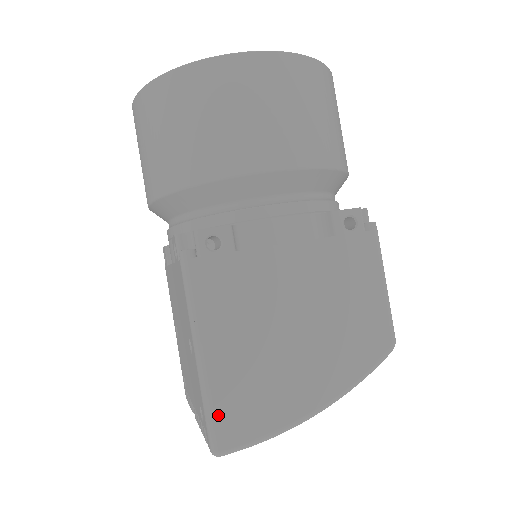
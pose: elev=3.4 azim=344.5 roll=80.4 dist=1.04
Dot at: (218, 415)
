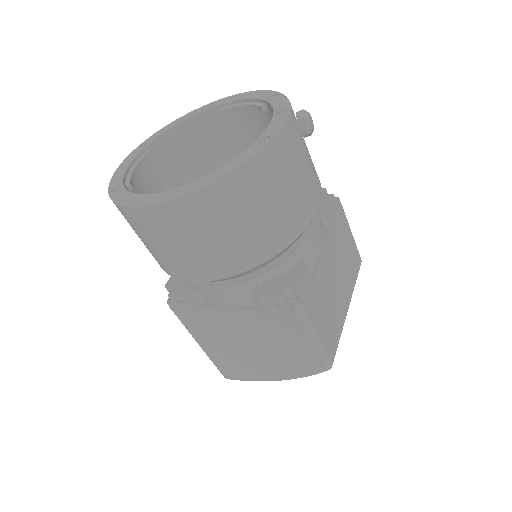
Dot at: (219, 367)
